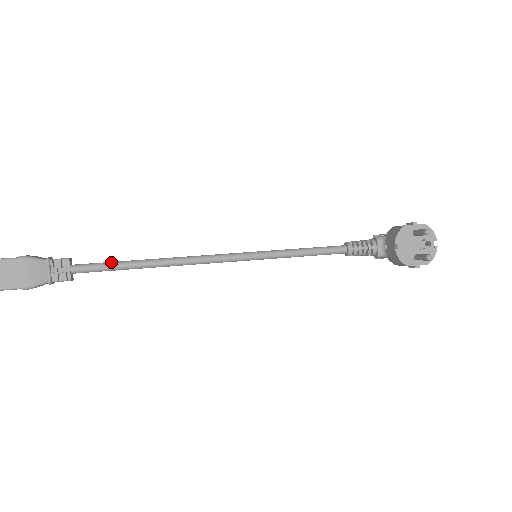
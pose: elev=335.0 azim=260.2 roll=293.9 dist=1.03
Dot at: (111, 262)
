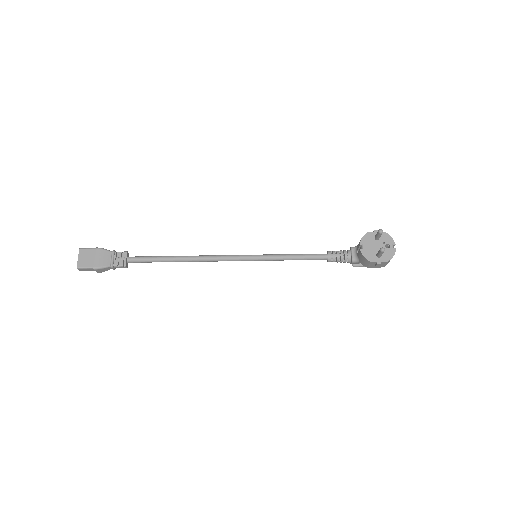
Dot at: (154, 256)
